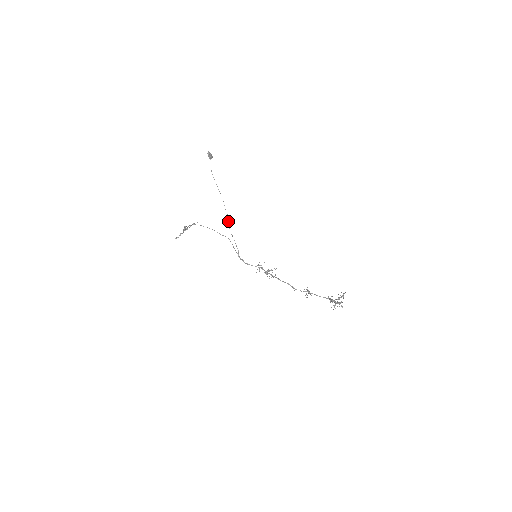
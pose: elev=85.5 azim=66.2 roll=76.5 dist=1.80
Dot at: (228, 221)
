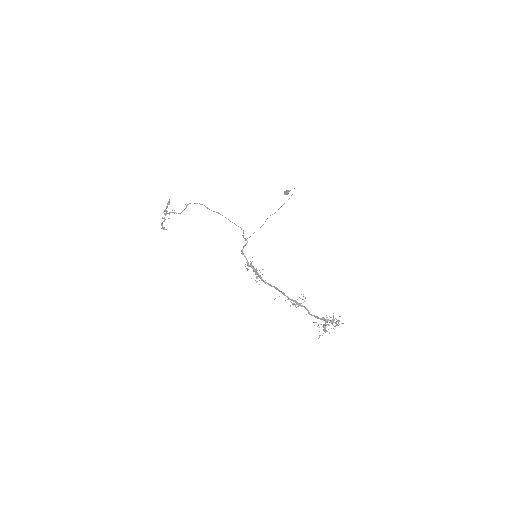
Dot at: occluded
